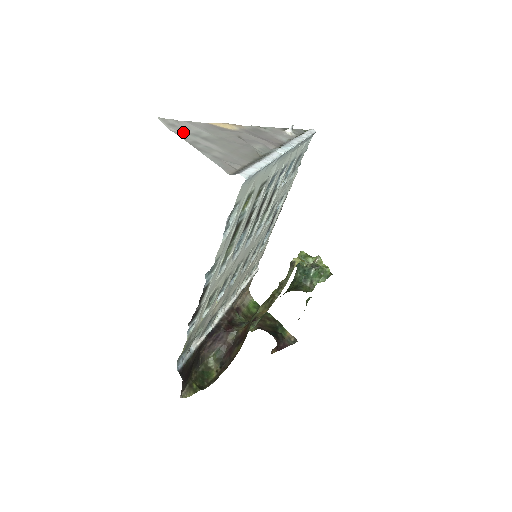
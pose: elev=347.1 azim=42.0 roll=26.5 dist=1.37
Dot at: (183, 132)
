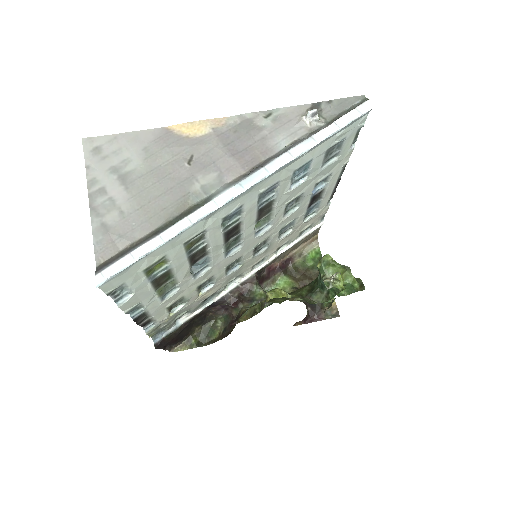
Dot at: (100, 167)
